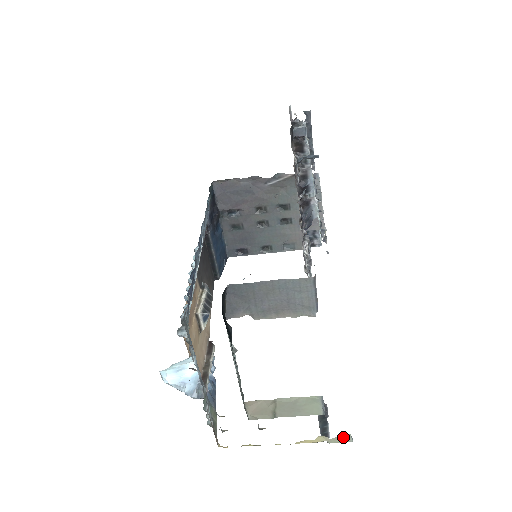
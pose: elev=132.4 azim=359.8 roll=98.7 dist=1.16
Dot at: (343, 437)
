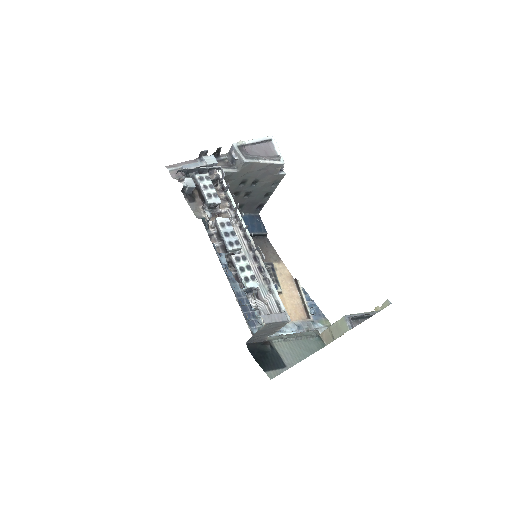
Dot at: (385, 303)
